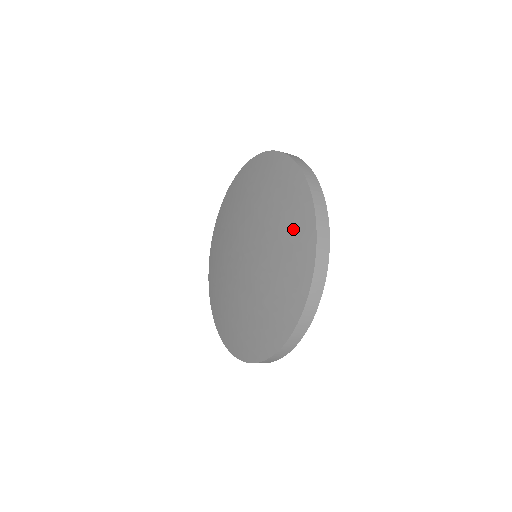
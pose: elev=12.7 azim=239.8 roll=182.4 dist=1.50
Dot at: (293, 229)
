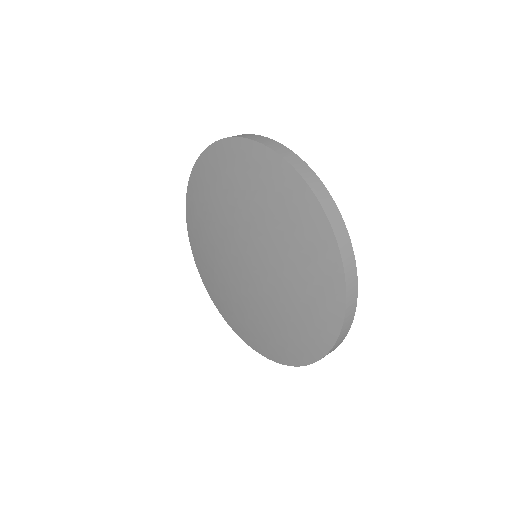
Dot at: (288, 340)
